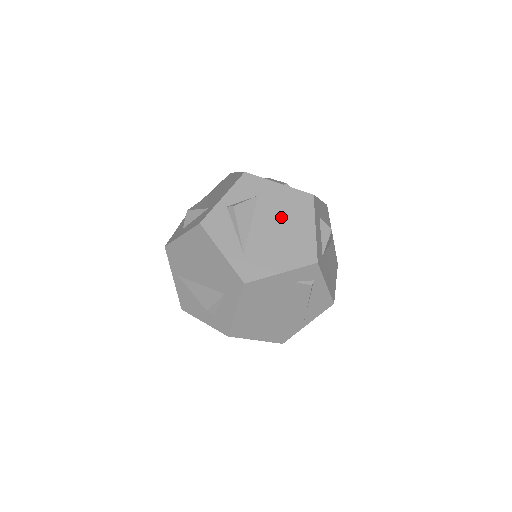
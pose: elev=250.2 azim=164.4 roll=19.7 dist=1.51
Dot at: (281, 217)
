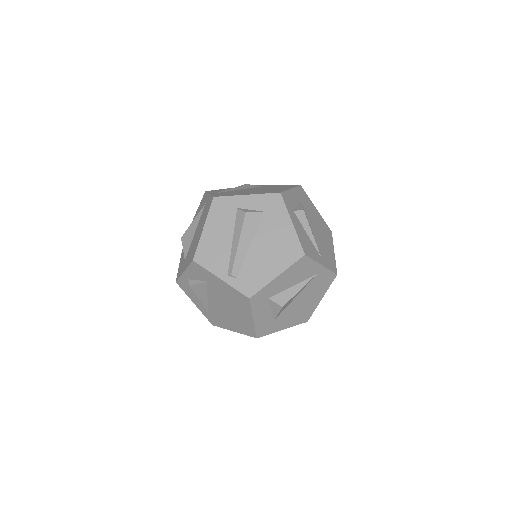
Dot at: (227, 302)
